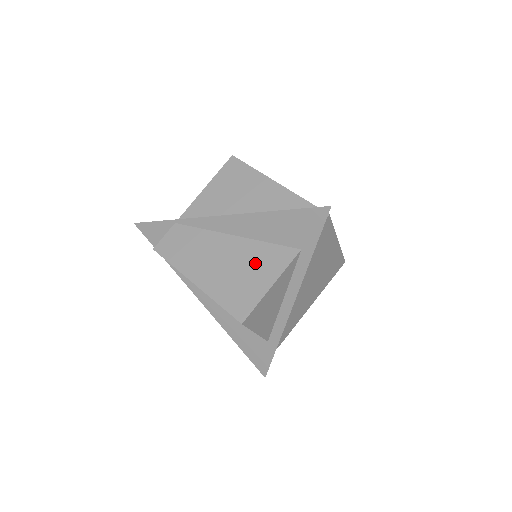
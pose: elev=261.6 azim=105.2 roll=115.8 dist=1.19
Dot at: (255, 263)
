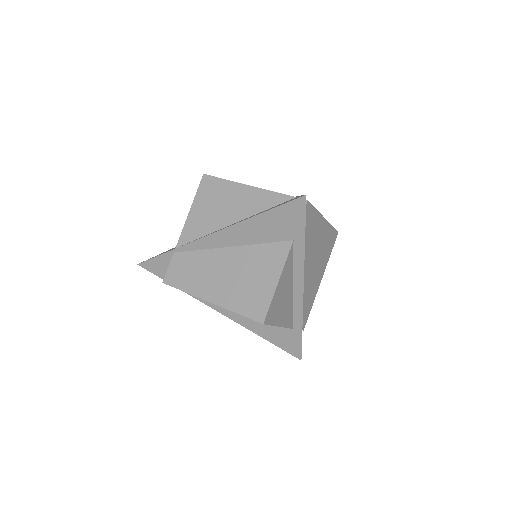
Dot at: (257, 266)
